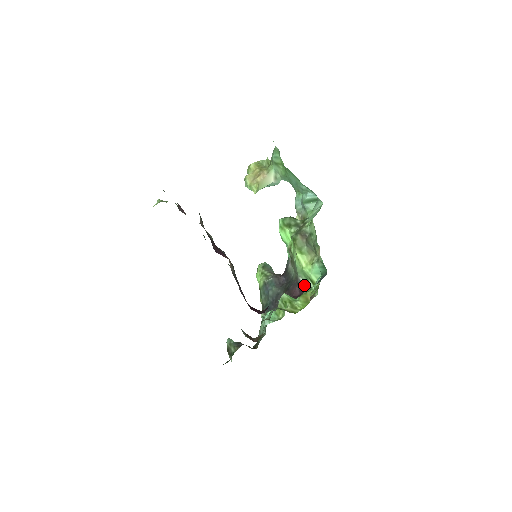
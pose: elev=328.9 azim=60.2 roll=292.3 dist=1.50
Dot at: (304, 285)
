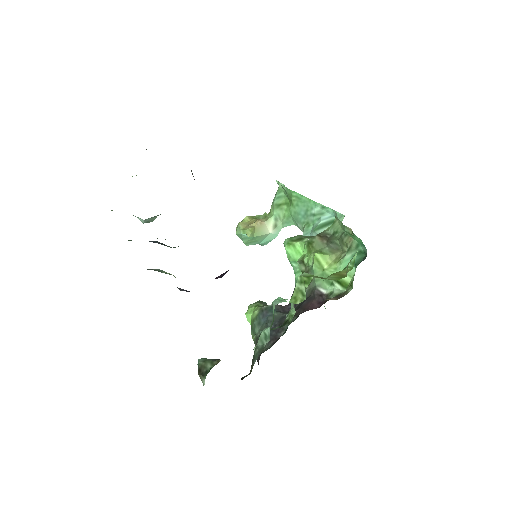
Dot at: (326, 294)
